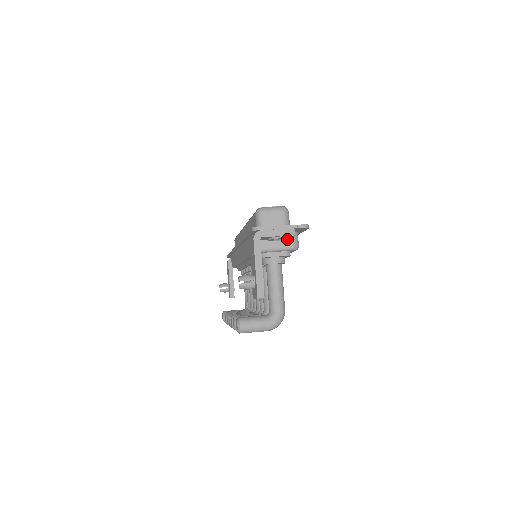
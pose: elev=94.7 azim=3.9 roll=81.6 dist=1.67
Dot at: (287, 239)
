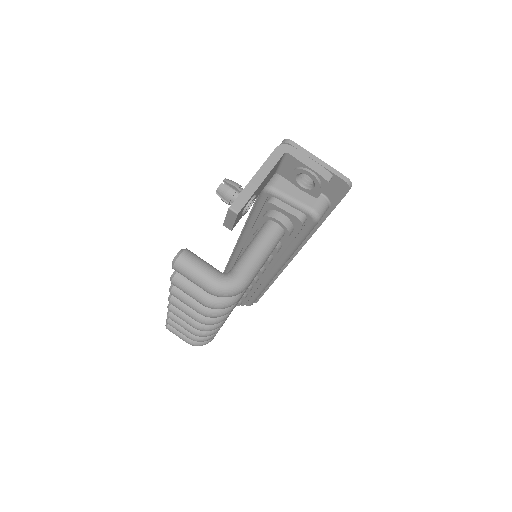
Dot at: (314, 188)
